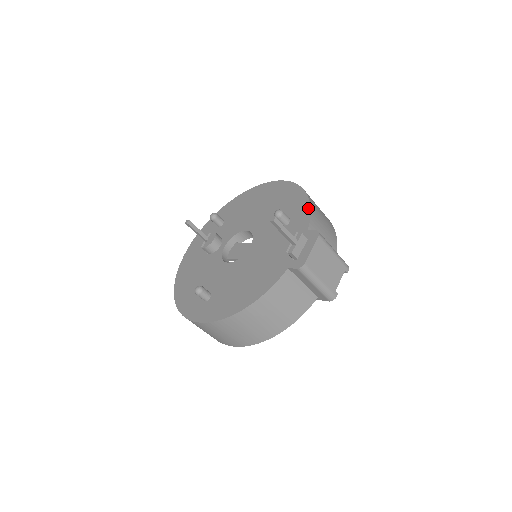
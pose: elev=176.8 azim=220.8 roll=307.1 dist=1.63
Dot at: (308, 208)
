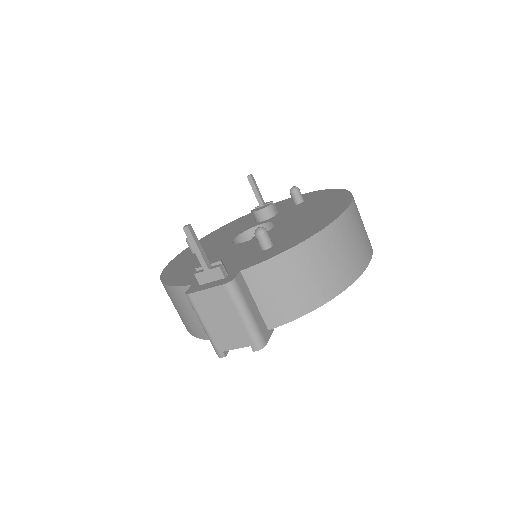
Dot at: (279, 252)
